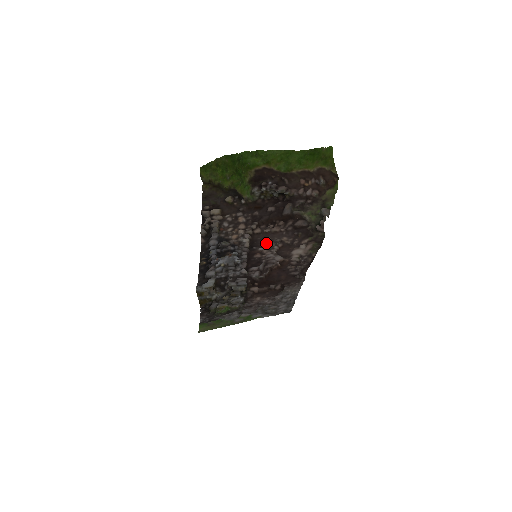
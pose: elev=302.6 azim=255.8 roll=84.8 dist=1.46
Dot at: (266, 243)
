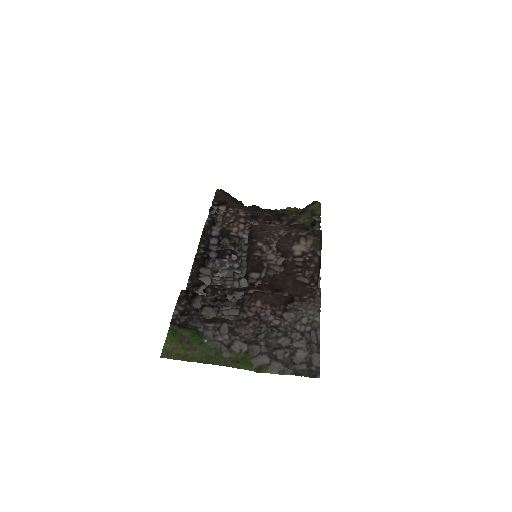
Dot at: (264, 236)
